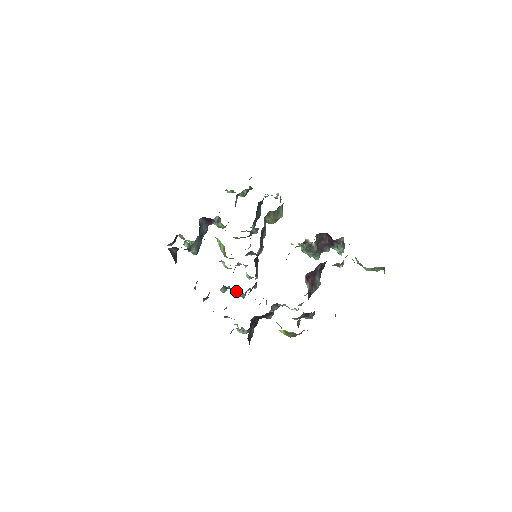
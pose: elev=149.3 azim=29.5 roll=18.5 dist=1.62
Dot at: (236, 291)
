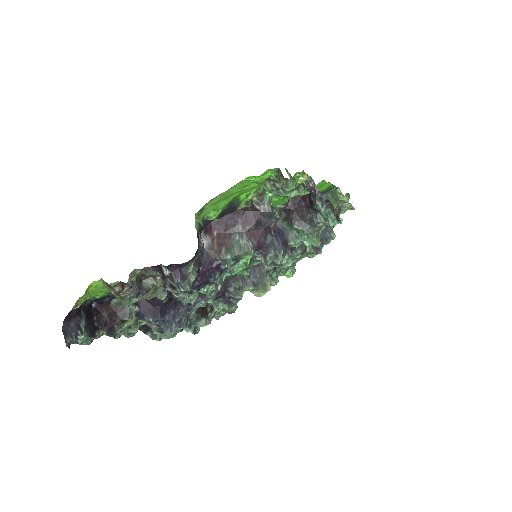
Dot at: occluded
